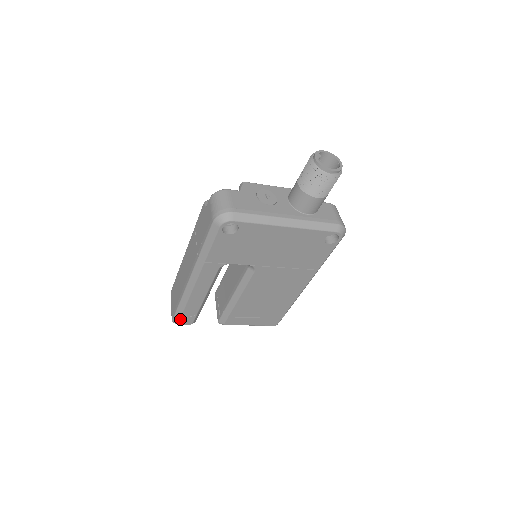
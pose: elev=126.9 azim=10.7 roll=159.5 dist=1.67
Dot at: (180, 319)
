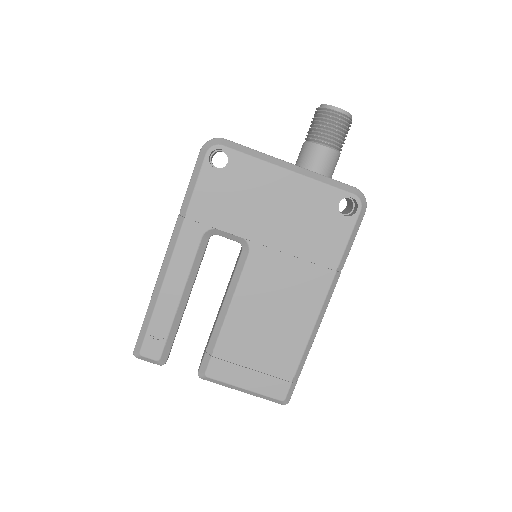
Dot at: (144, 342)
